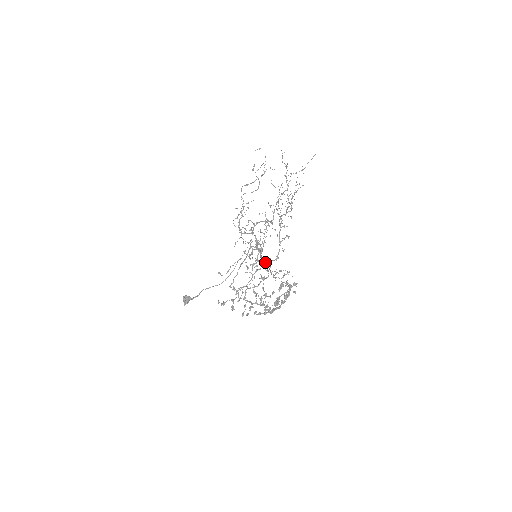
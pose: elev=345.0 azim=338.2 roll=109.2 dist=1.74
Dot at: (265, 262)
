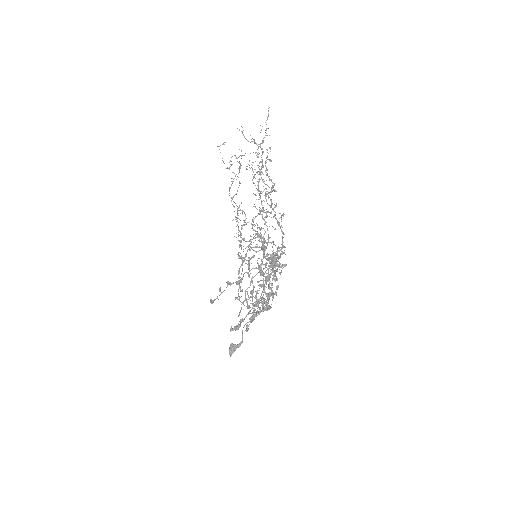
Dot at: (269, 258)
